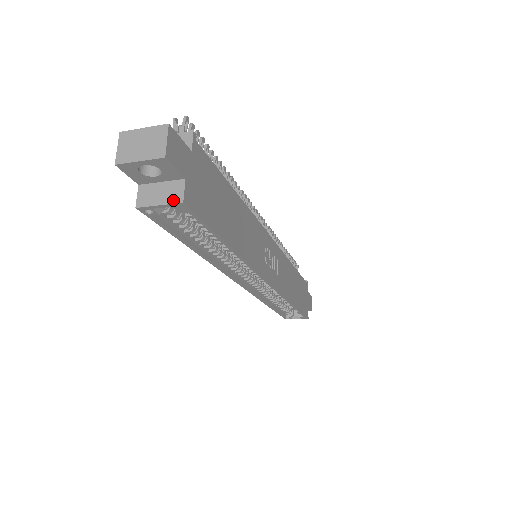
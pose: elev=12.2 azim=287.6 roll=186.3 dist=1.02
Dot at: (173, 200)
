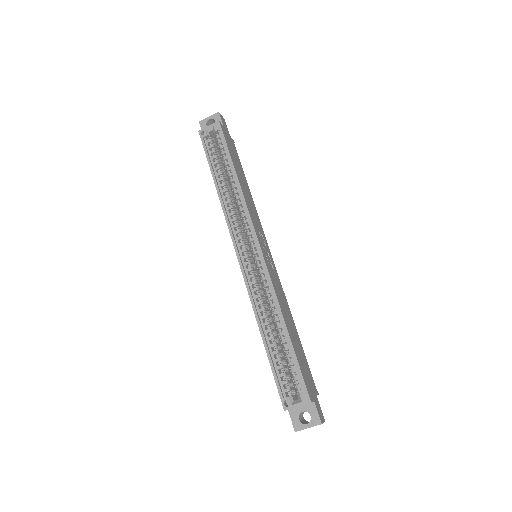
Dot at: (215, 123)
